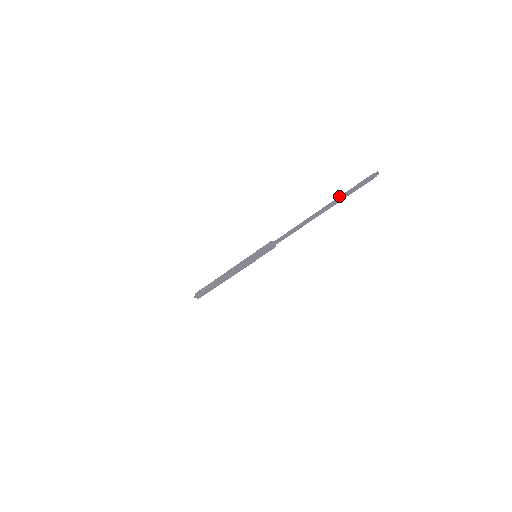
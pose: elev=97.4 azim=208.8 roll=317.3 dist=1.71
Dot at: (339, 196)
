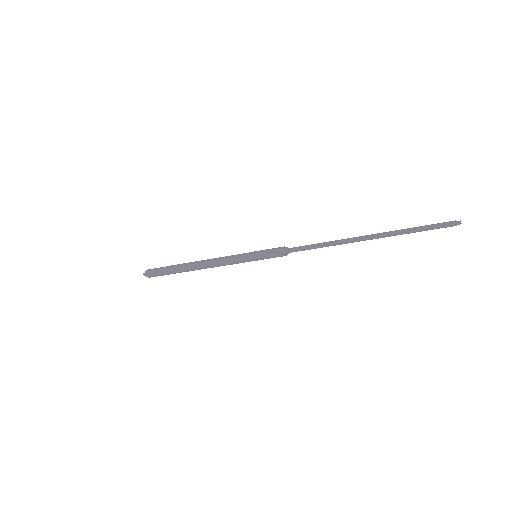
Dot at: occluded
